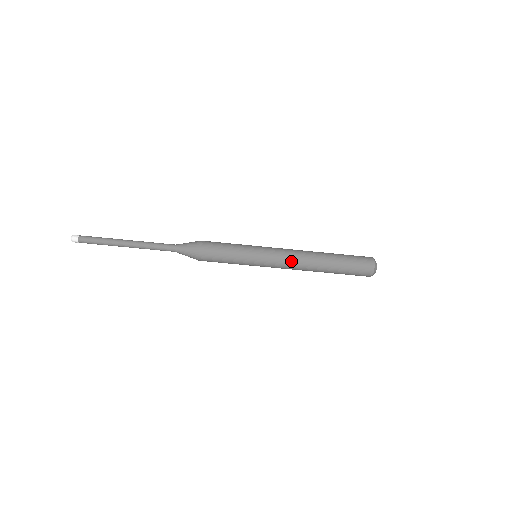
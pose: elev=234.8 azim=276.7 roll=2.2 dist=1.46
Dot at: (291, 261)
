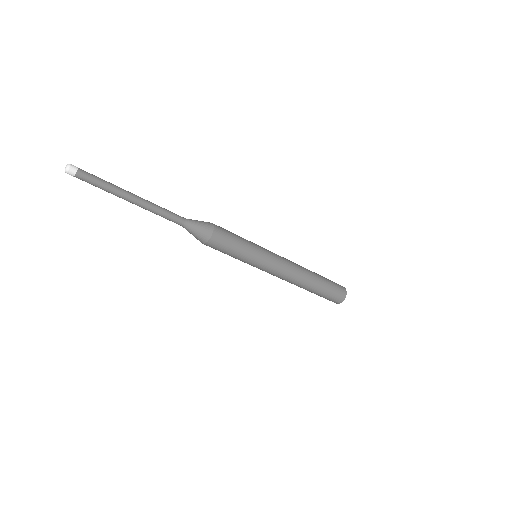
Dot at: (289, 269)
